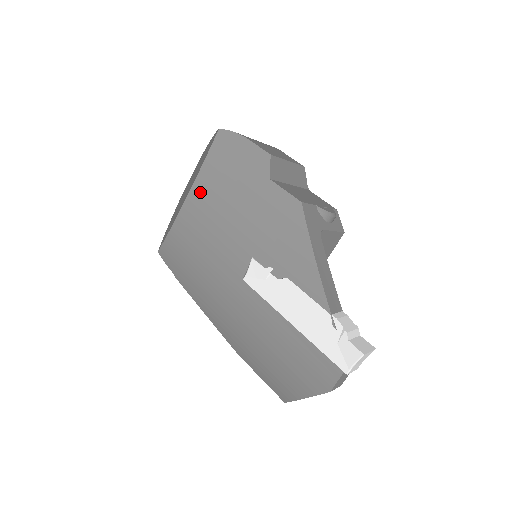
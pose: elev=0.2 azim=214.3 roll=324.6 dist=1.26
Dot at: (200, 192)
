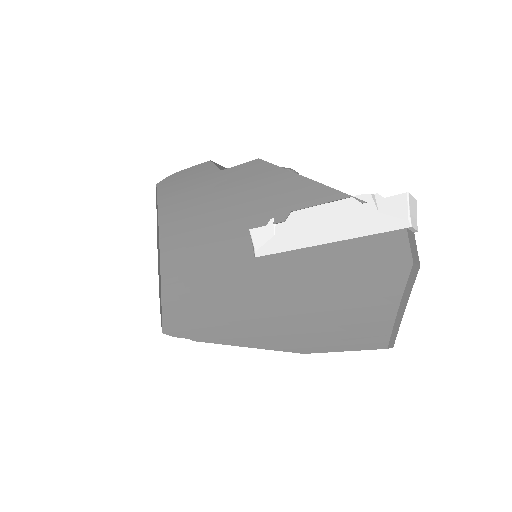
Dot at: (169, 232)
